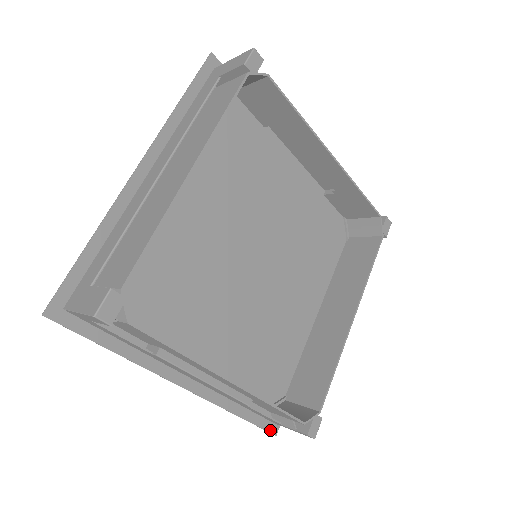
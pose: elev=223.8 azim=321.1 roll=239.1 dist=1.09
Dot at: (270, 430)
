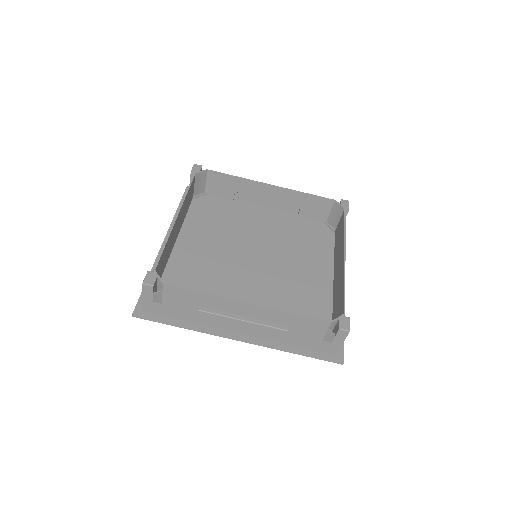
Dot at: (334, 361)
